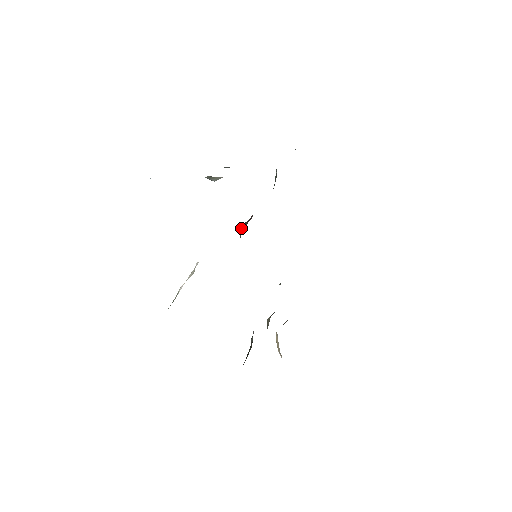
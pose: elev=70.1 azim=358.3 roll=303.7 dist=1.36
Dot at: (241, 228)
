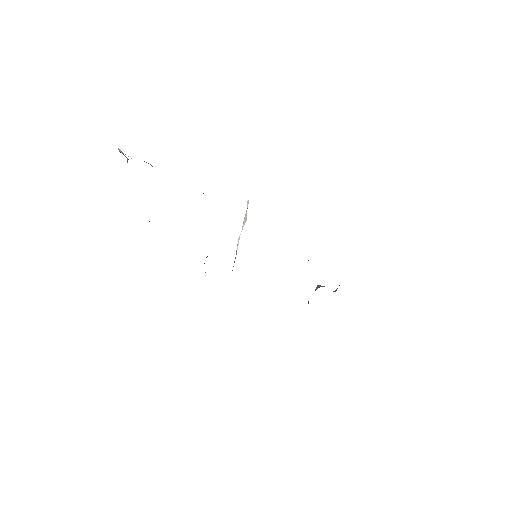
Dot at: occluded
